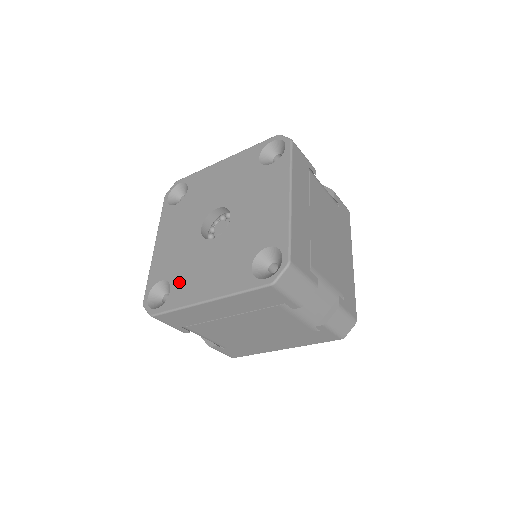
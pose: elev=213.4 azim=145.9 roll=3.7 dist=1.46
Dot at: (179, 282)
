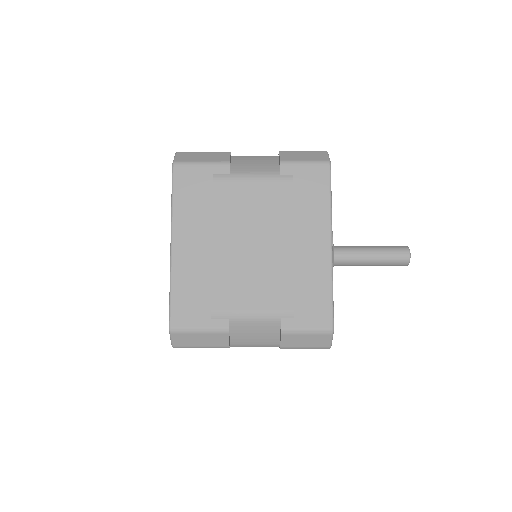
Dot at: occluded
